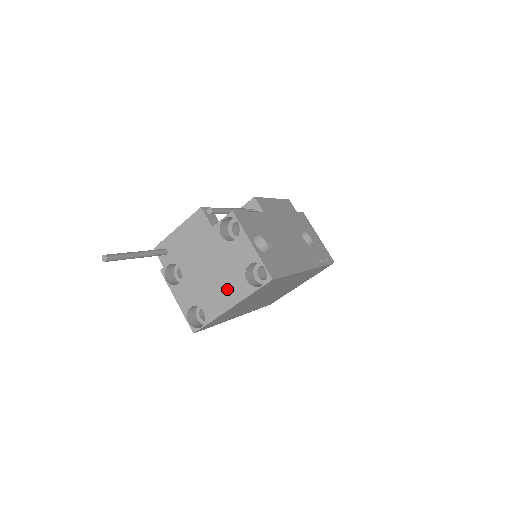
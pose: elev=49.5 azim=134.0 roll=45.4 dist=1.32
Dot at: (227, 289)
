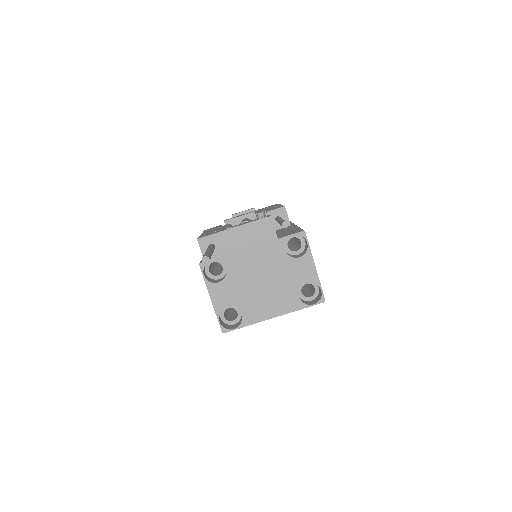
Dot at: (276, 300)
